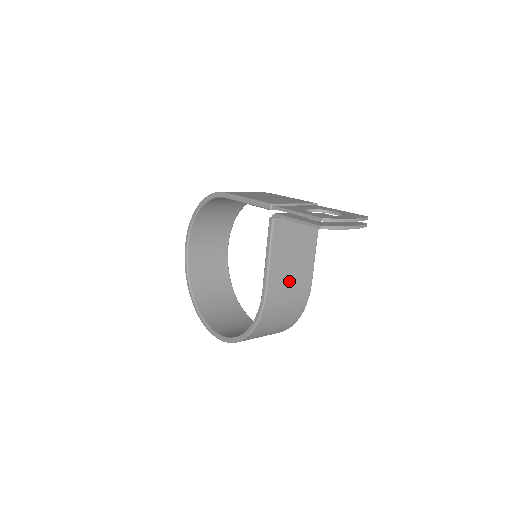
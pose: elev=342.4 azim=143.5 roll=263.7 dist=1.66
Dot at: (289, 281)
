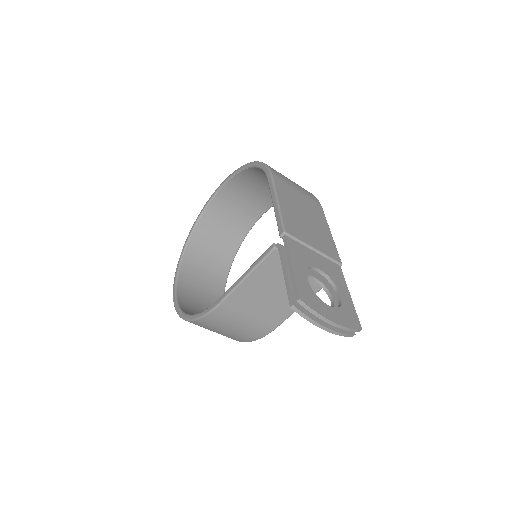
Dot at: (253, 310)
